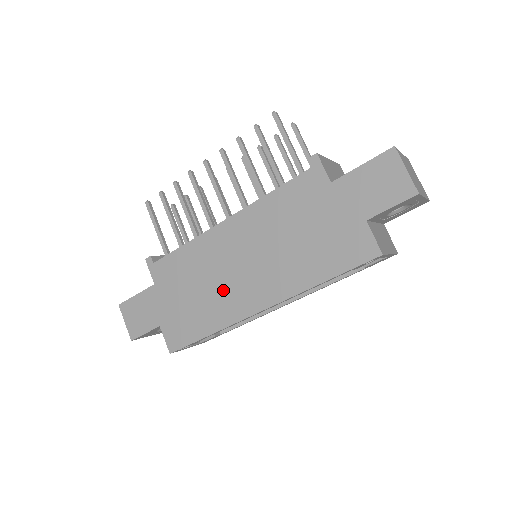
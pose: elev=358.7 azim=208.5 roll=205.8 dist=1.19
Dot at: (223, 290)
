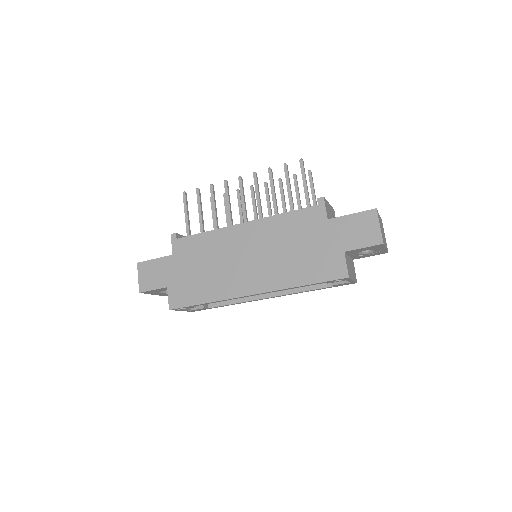
Dot at: (227, 273)
